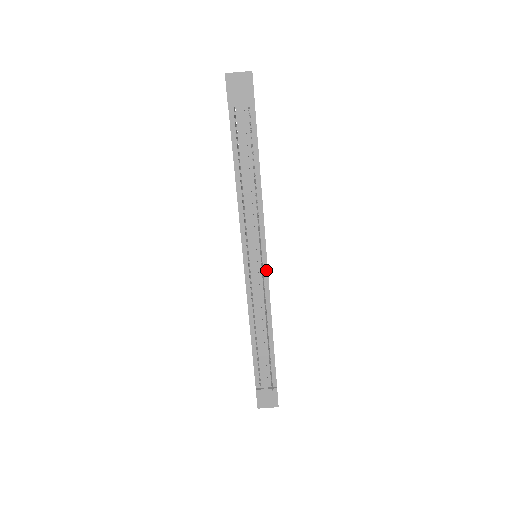
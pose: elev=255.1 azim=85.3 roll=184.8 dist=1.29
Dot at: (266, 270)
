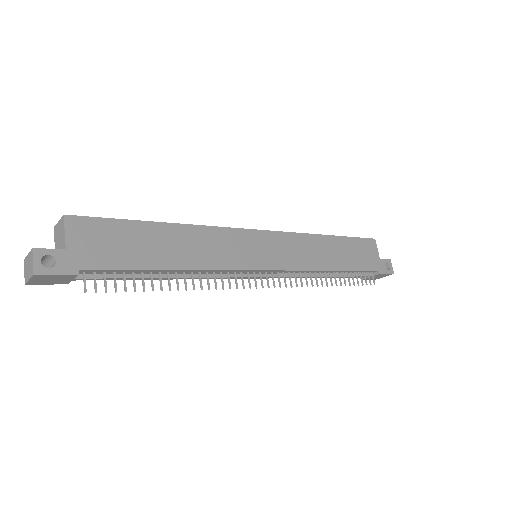
Dot at: (275, 271)
